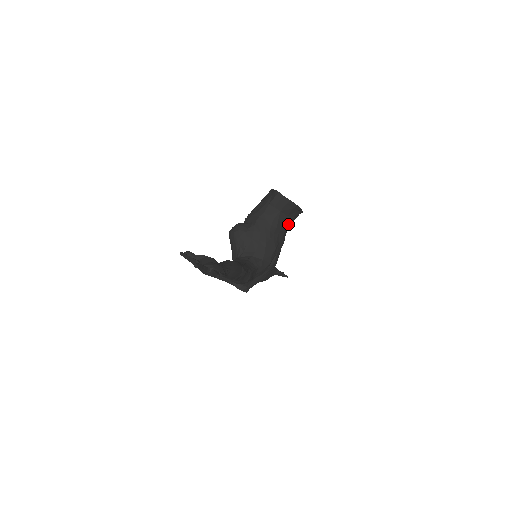
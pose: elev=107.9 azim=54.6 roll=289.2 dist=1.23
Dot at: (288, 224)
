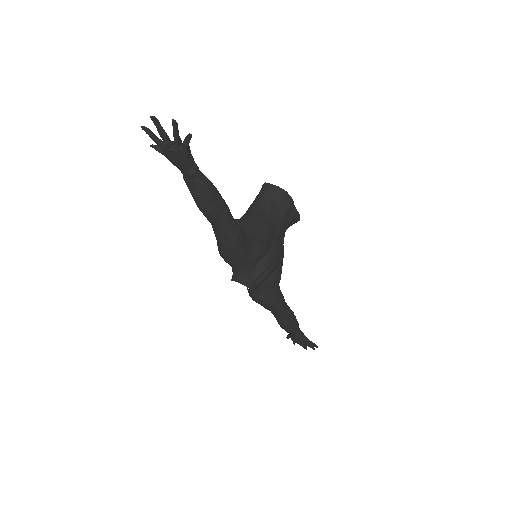
Dot at: (283, 218)
